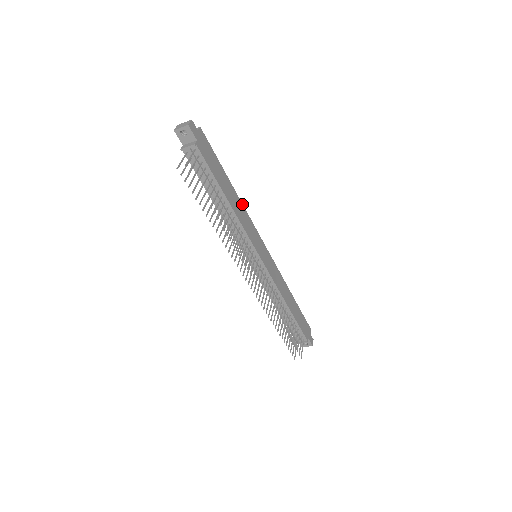
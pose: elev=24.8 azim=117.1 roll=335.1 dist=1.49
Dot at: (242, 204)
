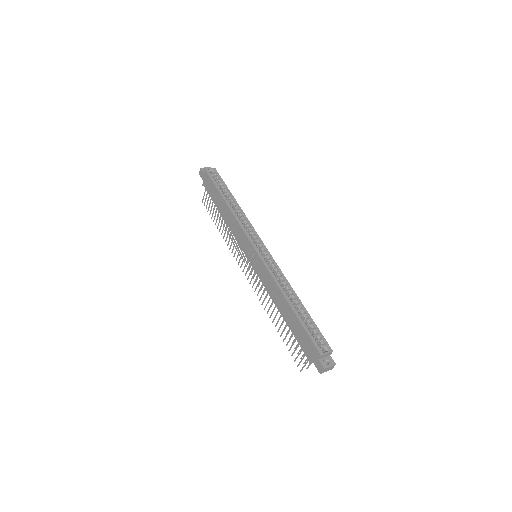
Dot at: (289, 284)
